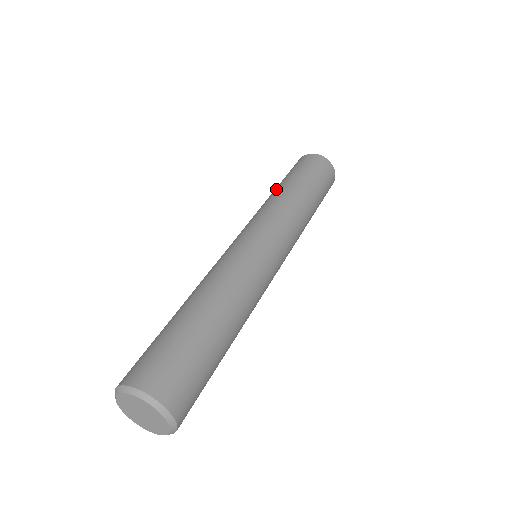
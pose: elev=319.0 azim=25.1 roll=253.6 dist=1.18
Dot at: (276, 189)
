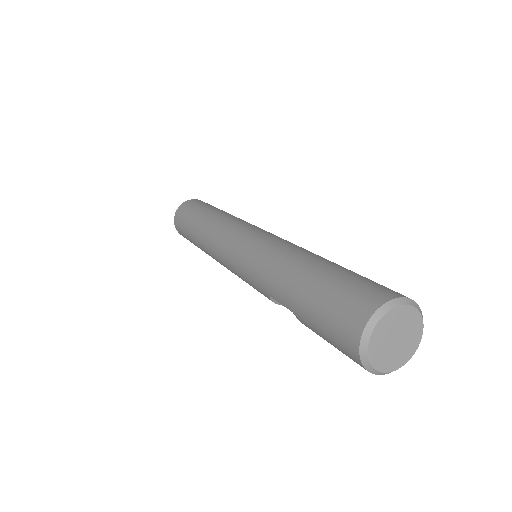
Dot at: (197, 238)
